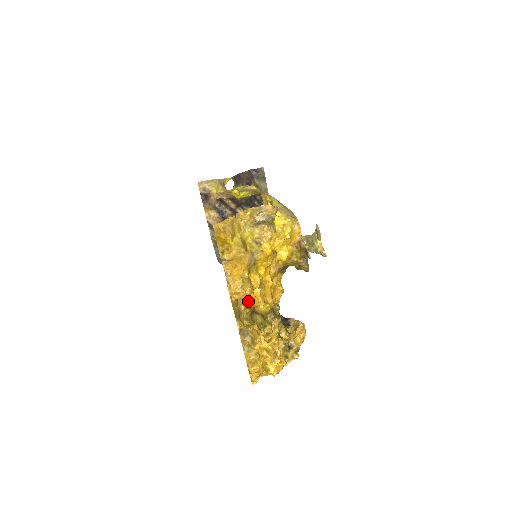
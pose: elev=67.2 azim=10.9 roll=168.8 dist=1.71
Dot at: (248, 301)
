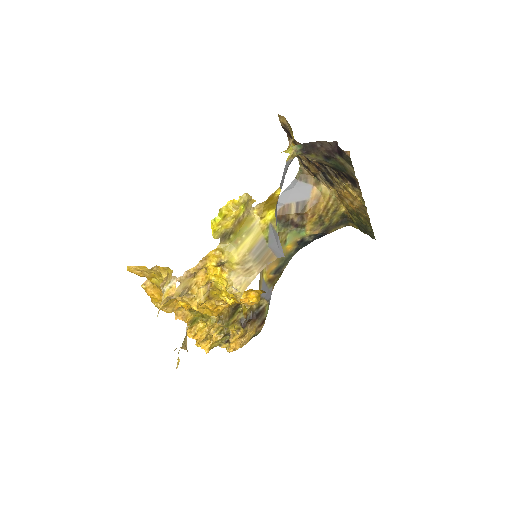
Dot at: occluded
